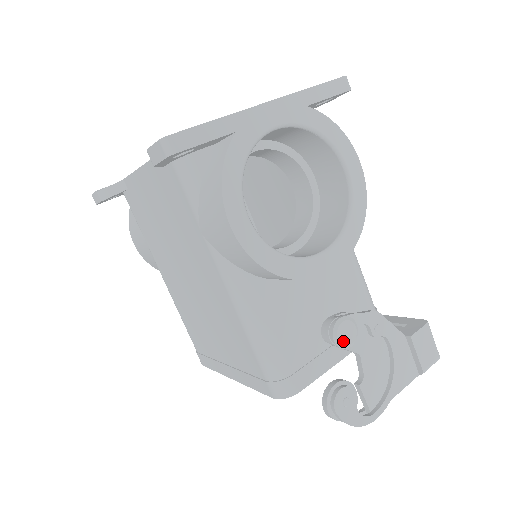
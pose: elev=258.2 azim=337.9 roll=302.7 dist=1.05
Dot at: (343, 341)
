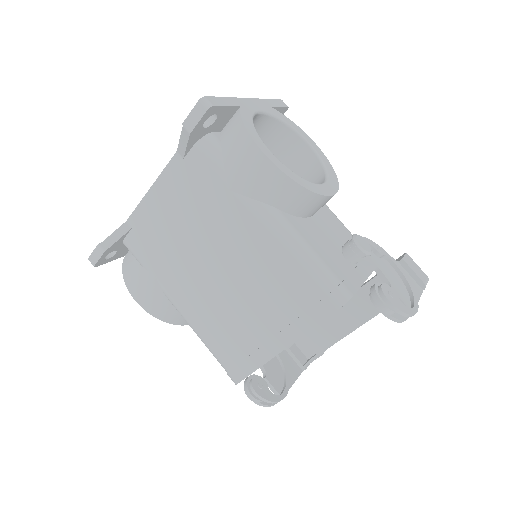
Dot at: (364, 248)
